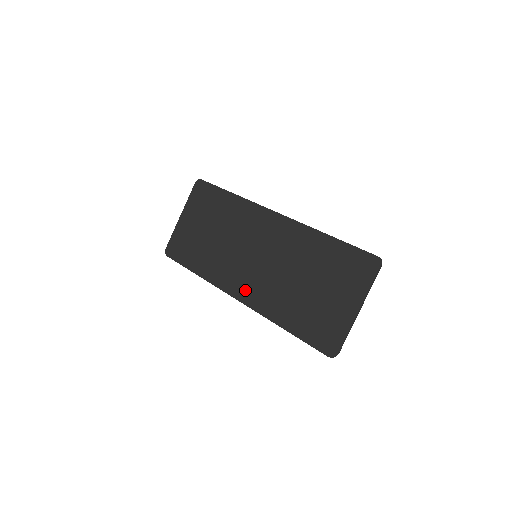
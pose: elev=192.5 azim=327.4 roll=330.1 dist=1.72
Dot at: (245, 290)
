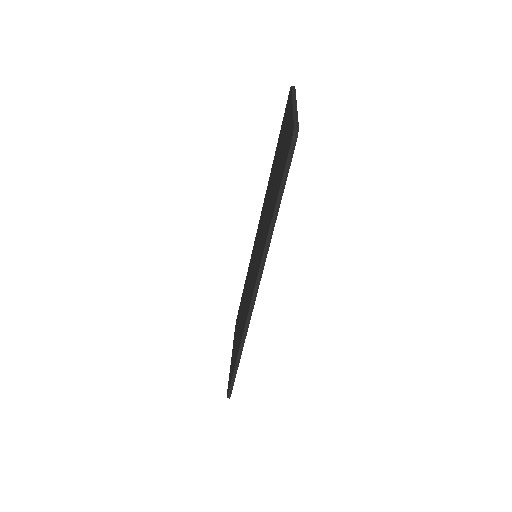
Dot at: (254, 278)
